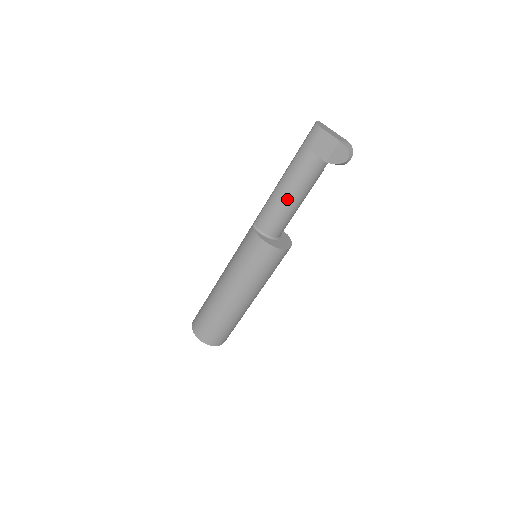
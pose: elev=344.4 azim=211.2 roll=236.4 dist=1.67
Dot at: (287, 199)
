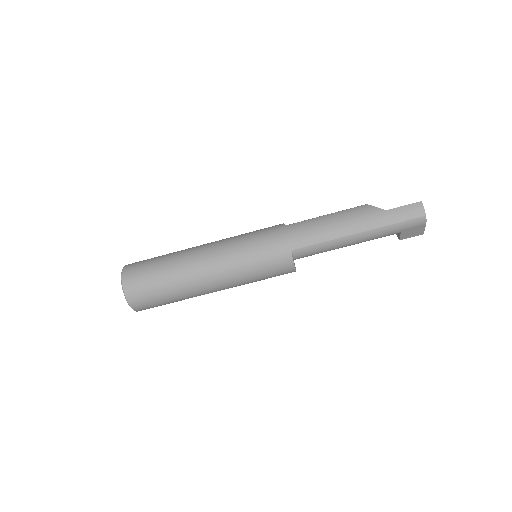
Dot at: occluded
